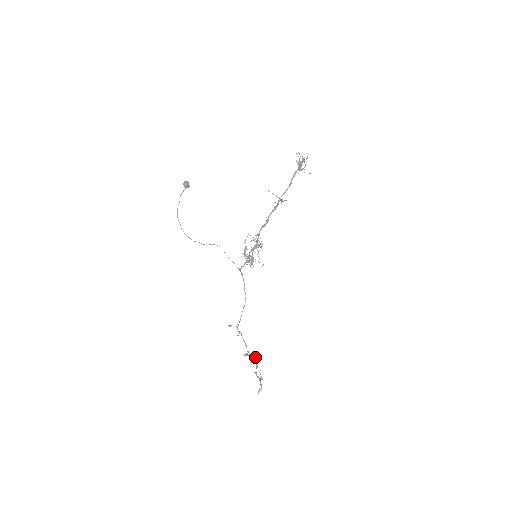
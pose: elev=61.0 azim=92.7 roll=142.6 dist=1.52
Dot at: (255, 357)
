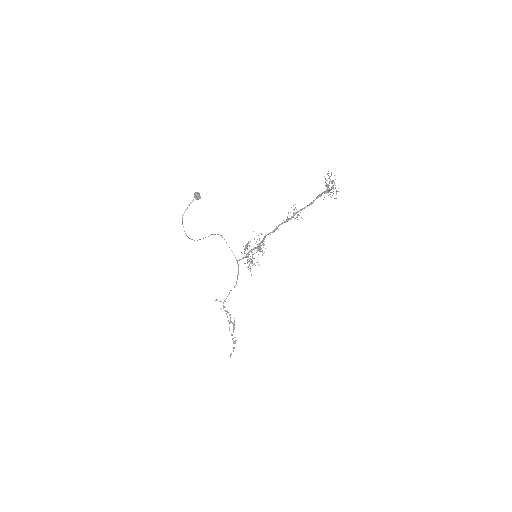
Dot at: (234, 320)
